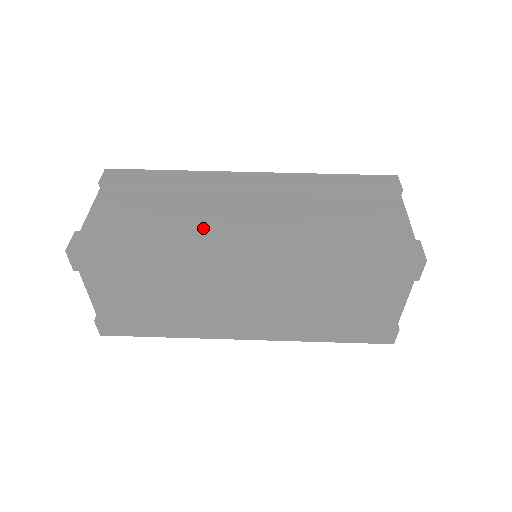
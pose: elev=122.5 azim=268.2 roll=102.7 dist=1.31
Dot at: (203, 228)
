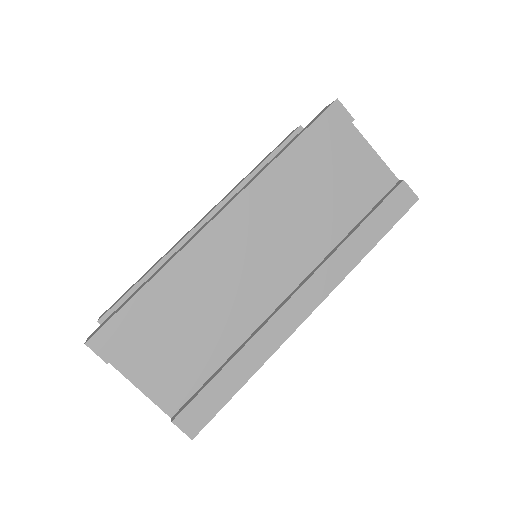
Dot at: (248, 312)
